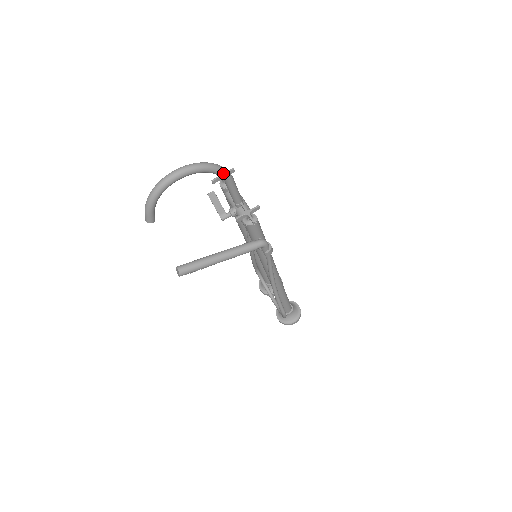
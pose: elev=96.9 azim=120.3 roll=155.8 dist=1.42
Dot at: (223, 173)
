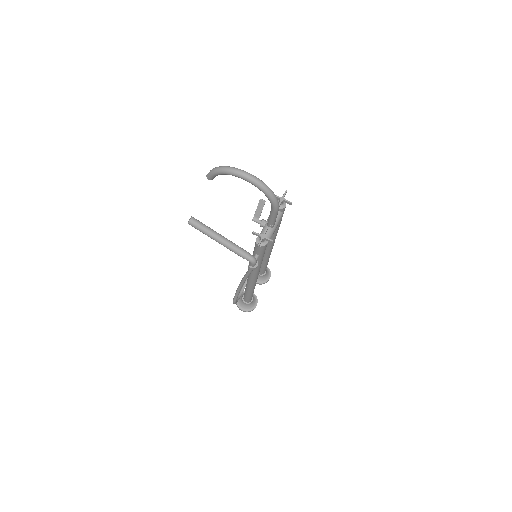
Dot at: (273, 203)
